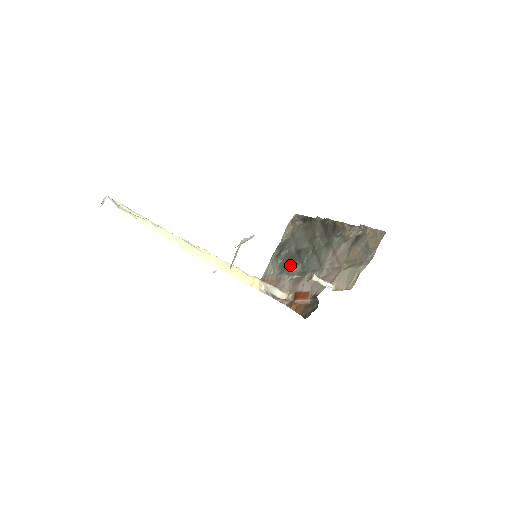
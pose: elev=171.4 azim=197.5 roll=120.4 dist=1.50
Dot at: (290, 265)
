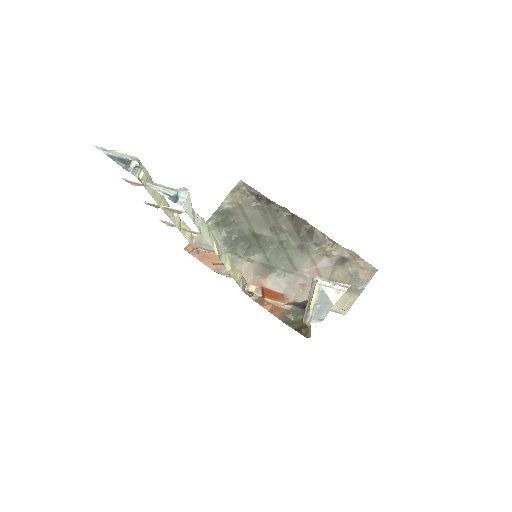
Dot at: (245, 248)
